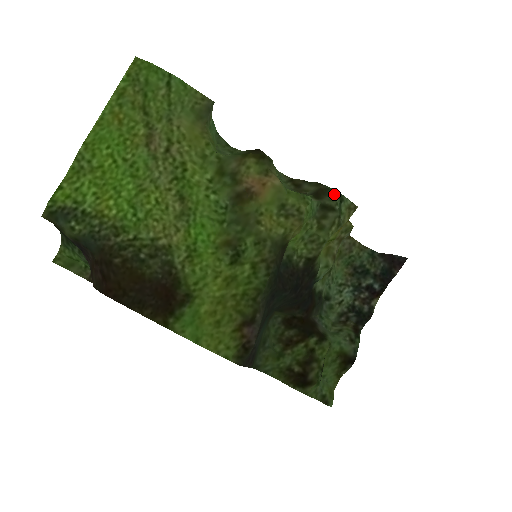
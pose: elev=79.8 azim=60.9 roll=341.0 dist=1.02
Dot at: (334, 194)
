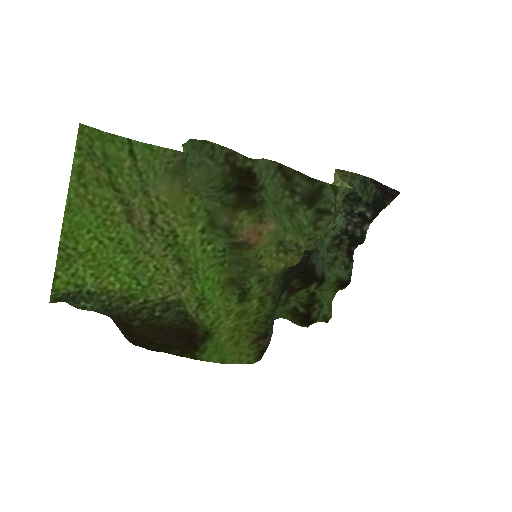
Dot at: (329, 193)
